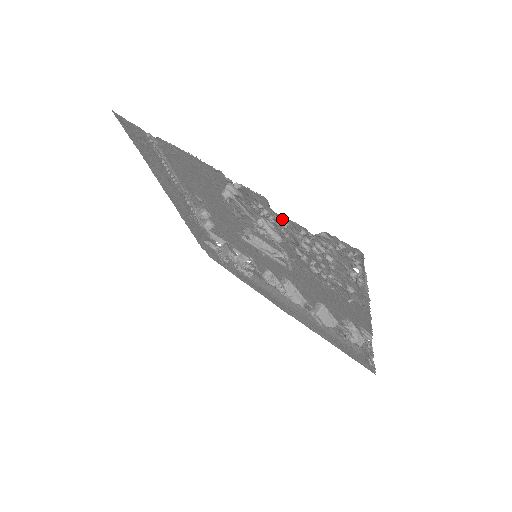
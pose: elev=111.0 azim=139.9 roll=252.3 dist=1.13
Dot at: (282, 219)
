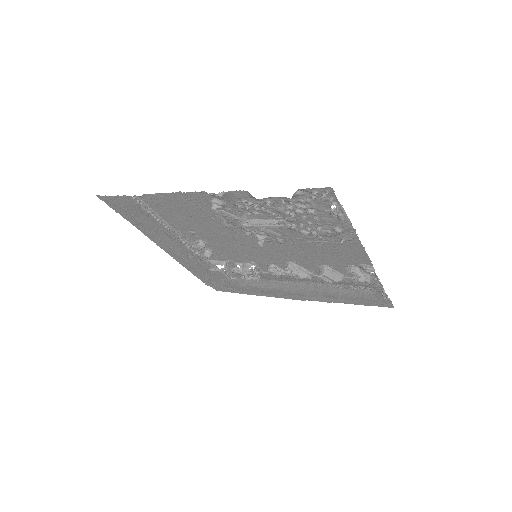
Dot at: (264, 201)
